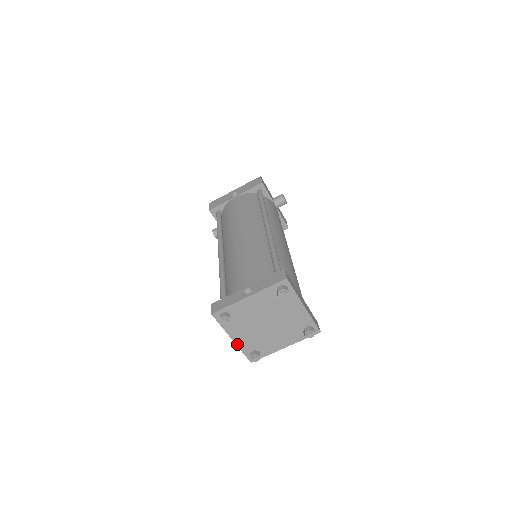
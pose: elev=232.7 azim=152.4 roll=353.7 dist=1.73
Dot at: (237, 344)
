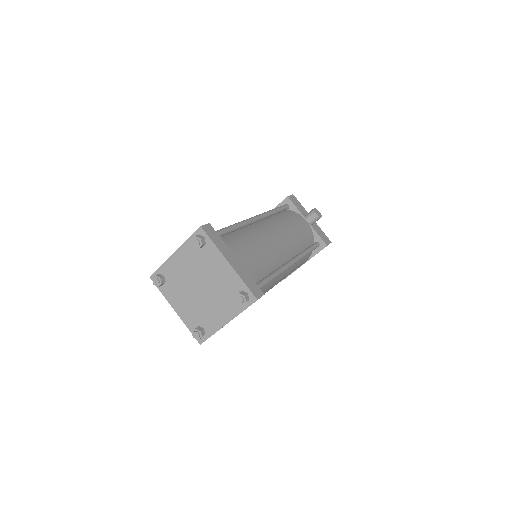
Dot at: (181, 317)
